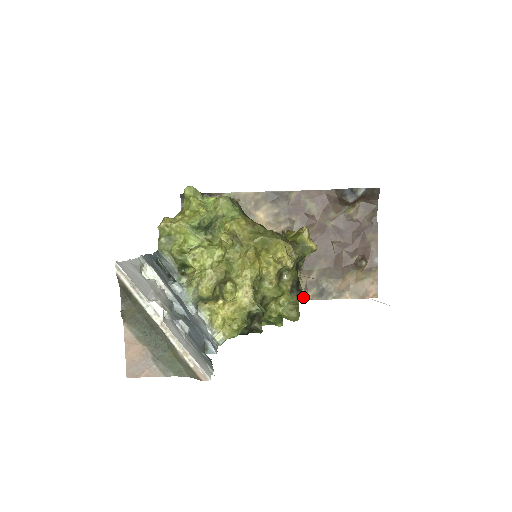
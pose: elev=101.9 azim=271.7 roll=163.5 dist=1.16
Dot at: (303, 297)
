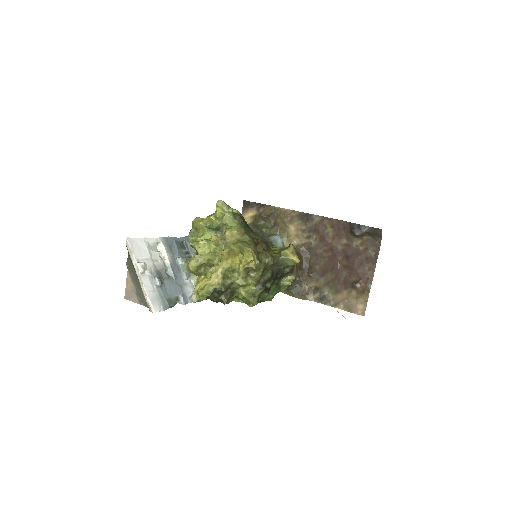
Dot at: (308, 297)
